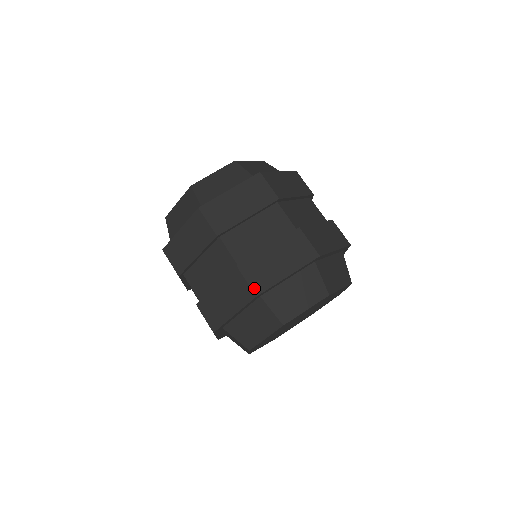
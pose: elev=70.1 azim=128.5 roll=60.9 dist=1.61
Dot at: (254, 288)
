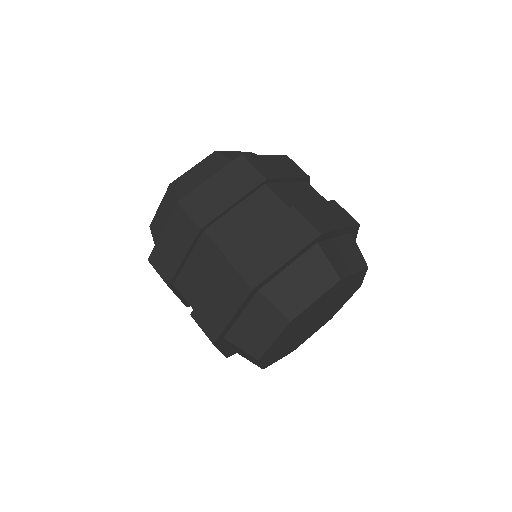
Dot at: (249, 280)
